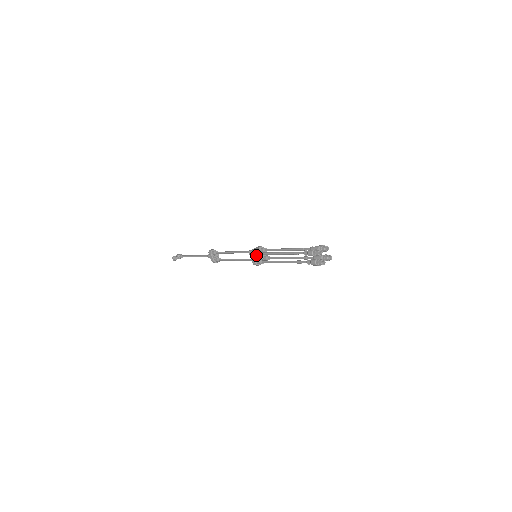
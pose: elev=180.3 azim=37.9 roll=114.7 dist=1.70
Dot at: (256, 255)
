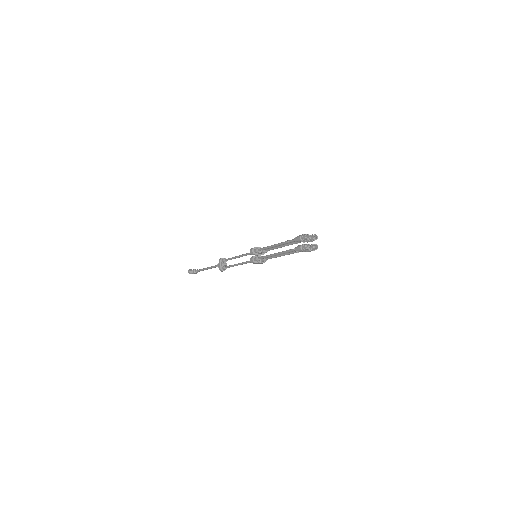
Dot at: (255, 251)
